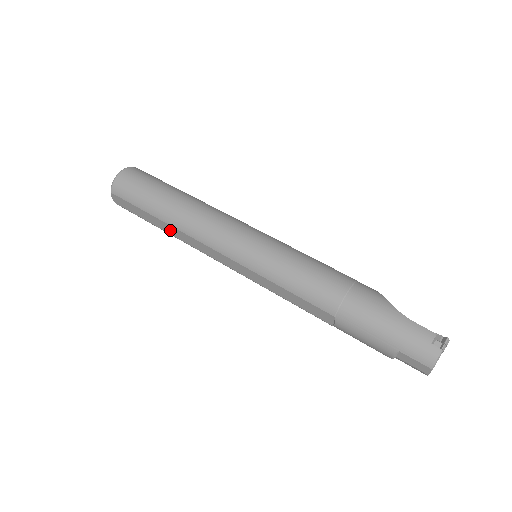
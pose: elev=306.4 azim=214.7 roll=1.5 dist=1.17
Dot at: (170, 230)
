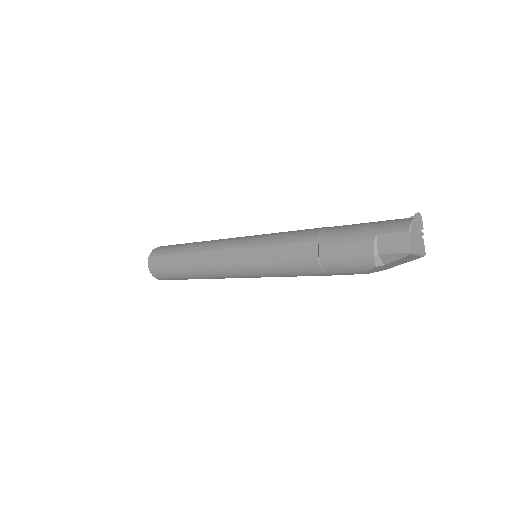
Dot at: (188, 260)
